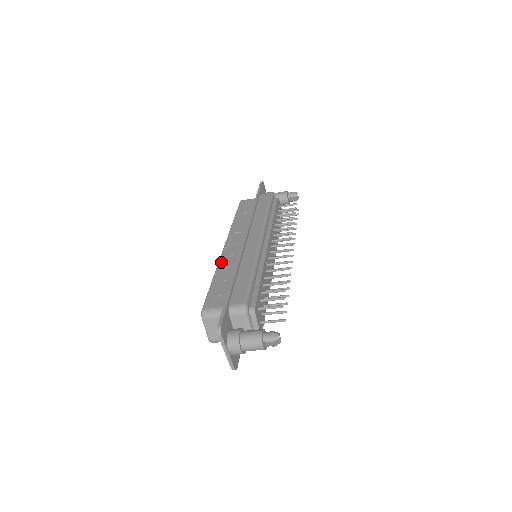
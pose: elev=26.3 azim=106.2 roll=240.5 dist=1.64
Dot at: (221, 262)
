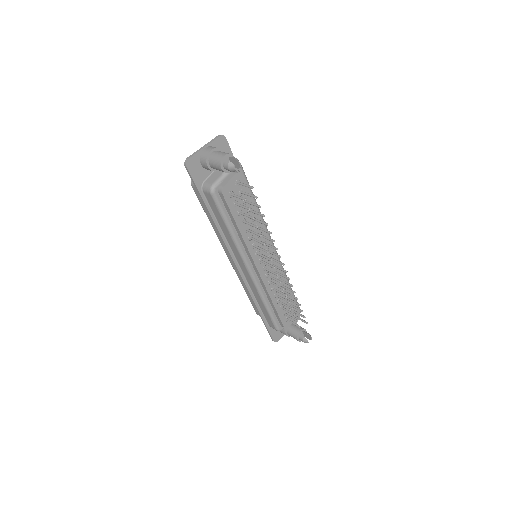
Dot at: (239, 278)
